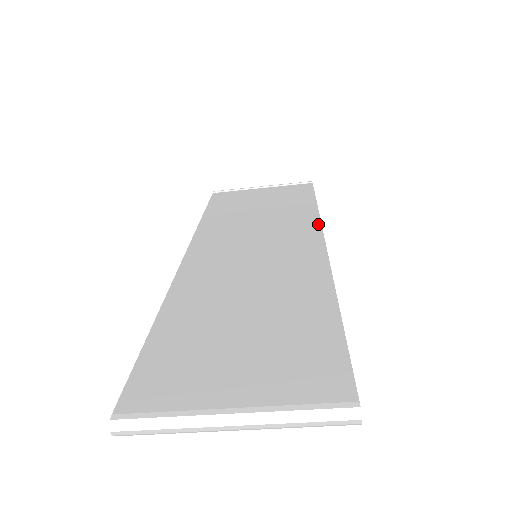
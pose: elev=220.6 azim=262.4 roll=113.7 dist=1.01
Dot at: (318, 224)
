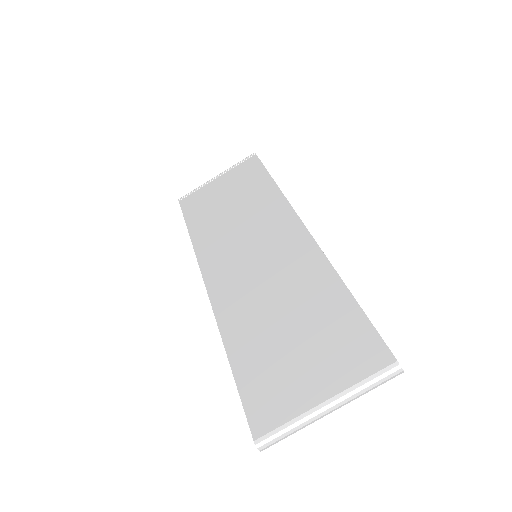
Dot at: (288, 205)
